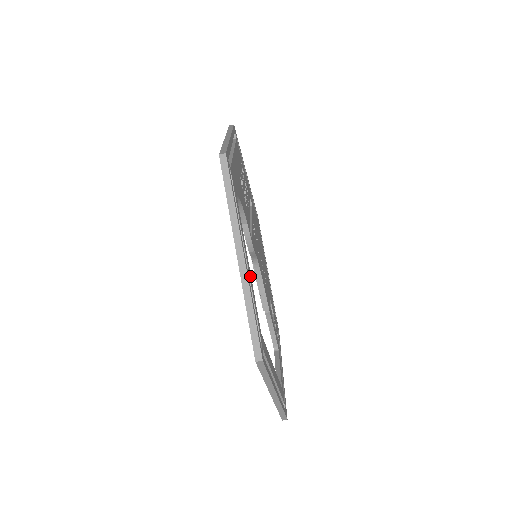
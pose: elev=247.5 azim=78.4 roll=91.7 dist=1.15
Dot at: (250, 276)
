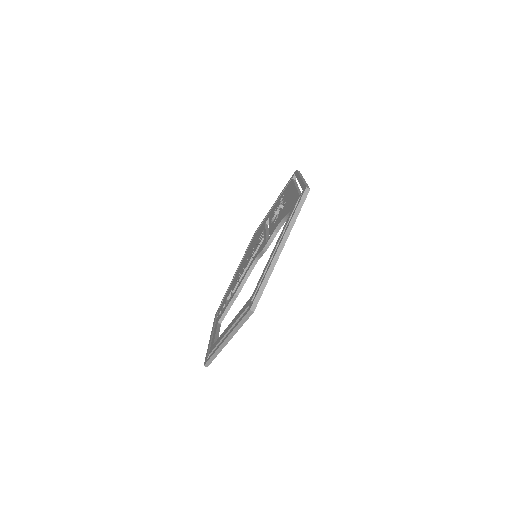
Dot at: occluded
